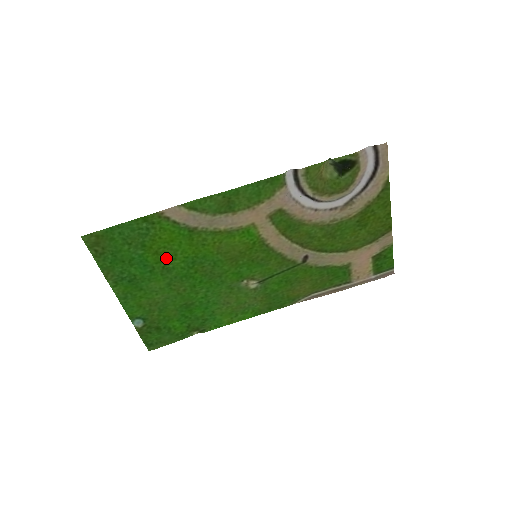
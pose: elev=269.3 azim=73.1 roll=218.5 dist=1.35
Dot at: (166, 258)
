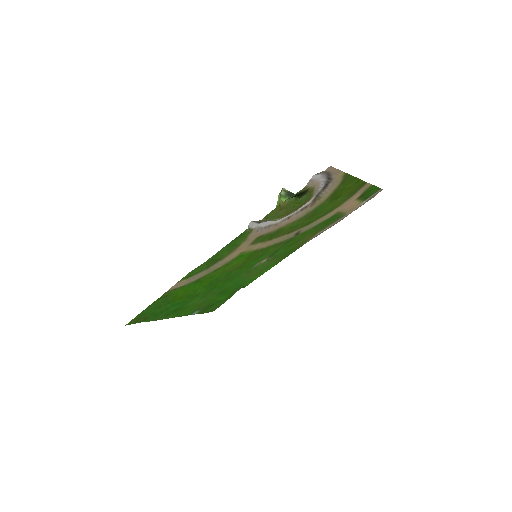
Dot at: (190, 295)
